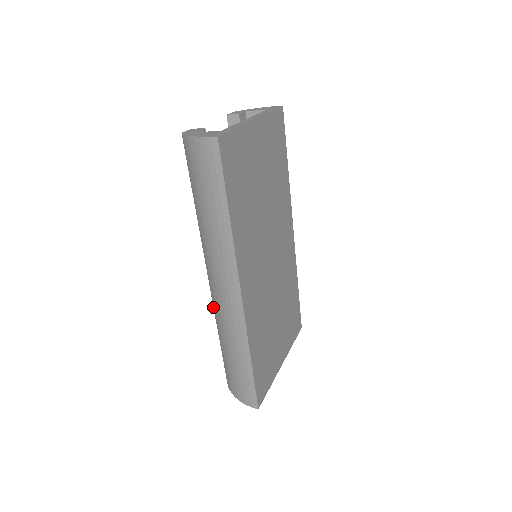
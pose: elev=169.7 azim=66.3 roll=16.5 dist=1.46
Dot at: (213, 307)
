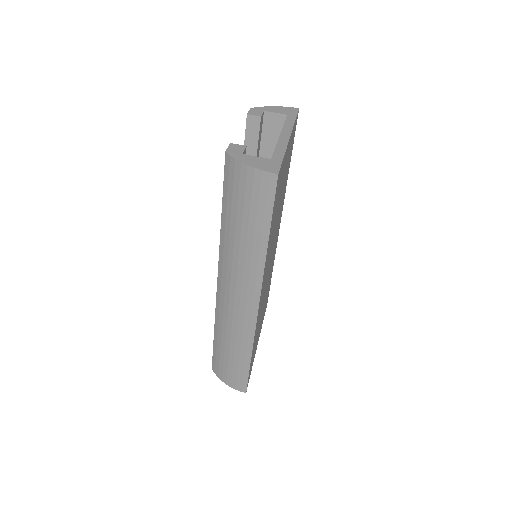
Dot at: occluded
